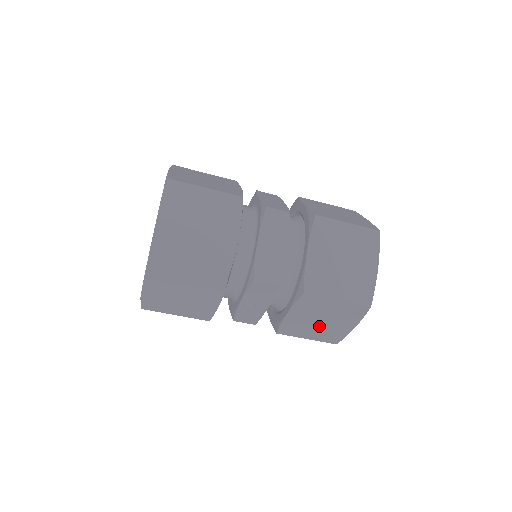
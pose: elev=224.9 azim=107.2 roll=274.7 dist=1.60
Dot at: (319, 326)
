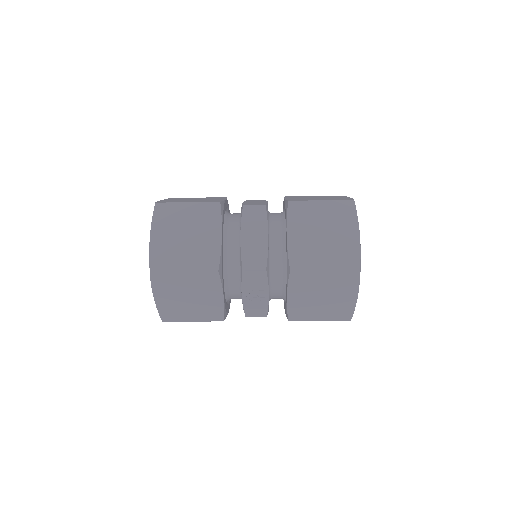
Dot at: (323, 303)
